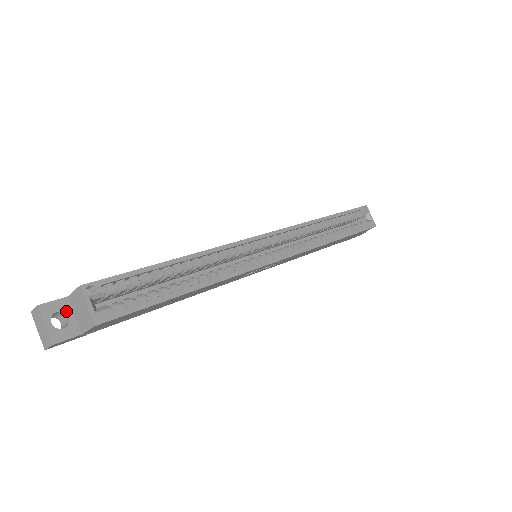
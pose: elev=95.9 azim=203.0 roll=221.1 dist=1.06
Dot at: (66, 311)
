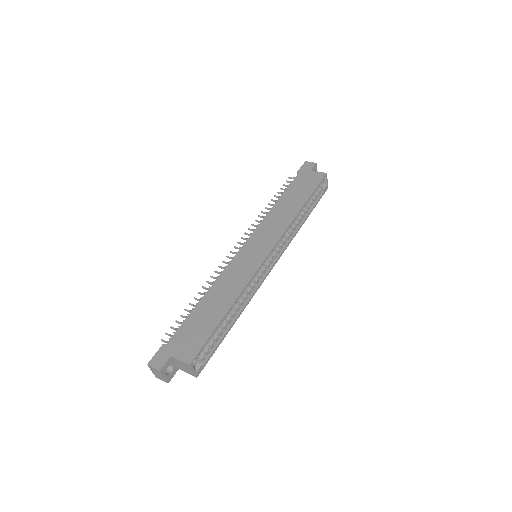
Dot at: (171, 364)
